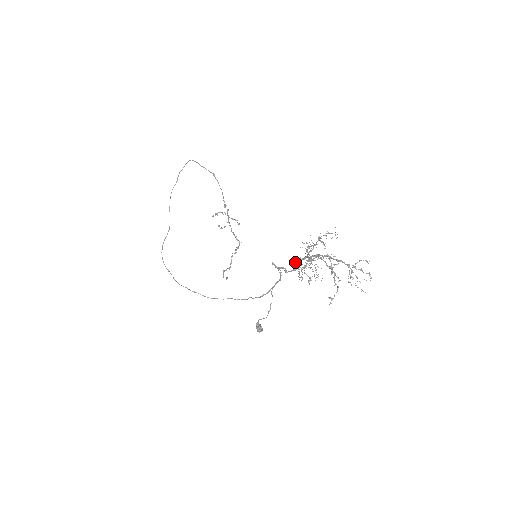
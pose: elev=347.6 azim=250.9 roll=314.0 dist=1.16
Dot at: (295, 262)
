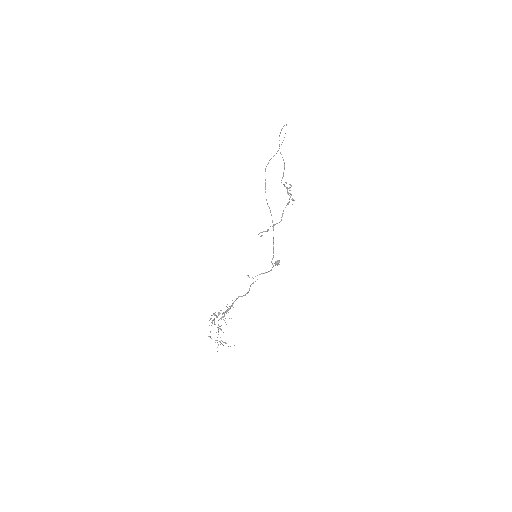
Dot at: (238, 296)
